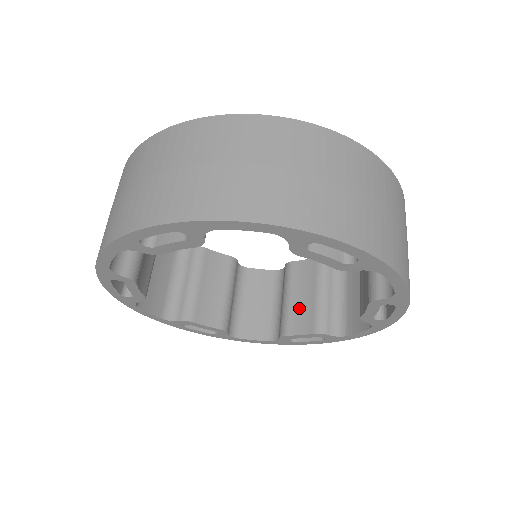
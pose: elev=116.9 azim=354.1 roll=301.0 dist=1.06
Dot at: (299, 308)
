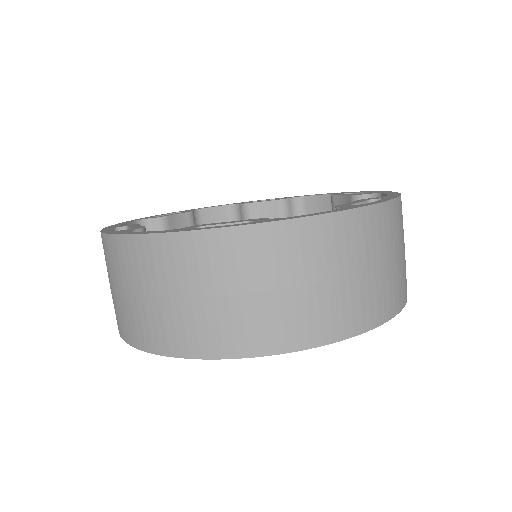
Dot at: occluded
